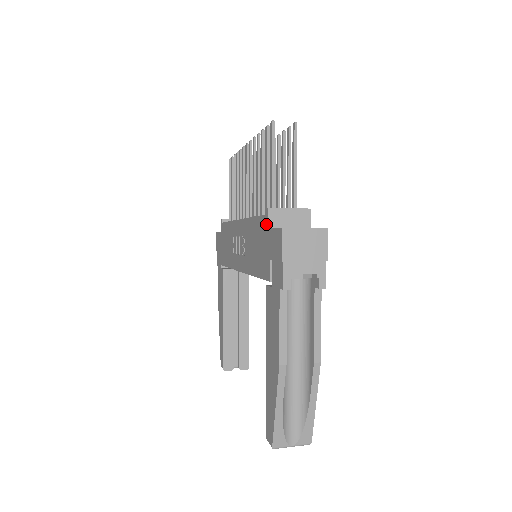
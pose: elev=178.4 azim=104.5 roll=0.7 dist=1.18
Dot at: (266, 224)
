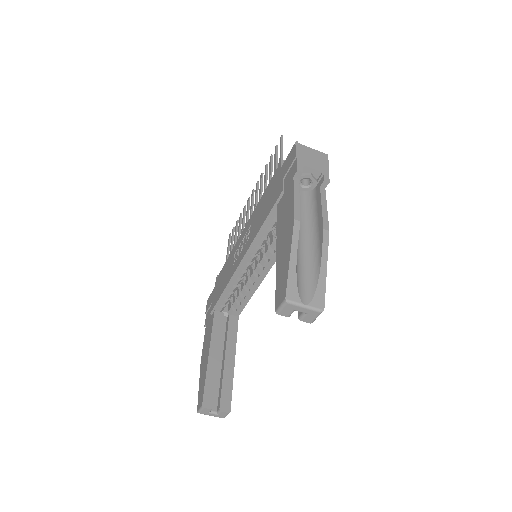
Dot at: (278, 170)
